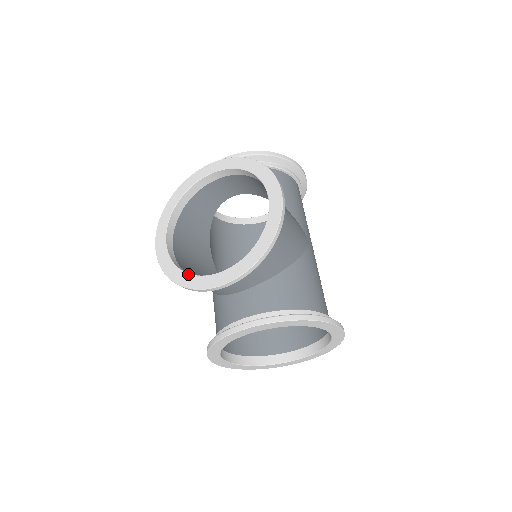
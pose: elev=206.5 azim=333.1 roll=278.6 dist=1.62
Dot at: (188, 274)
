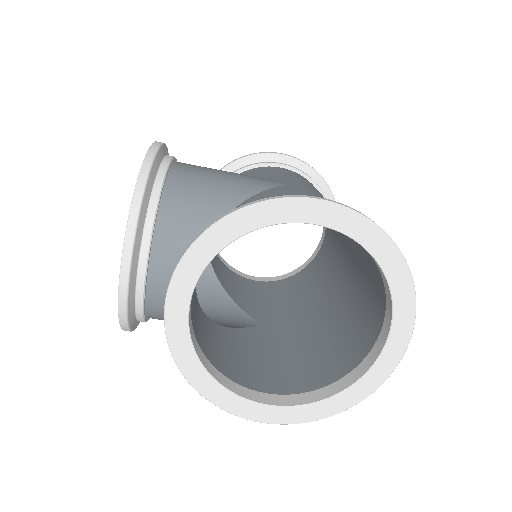
Dot at: occluded
